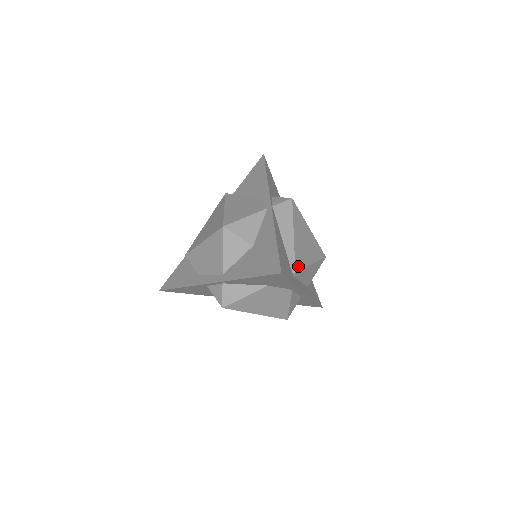
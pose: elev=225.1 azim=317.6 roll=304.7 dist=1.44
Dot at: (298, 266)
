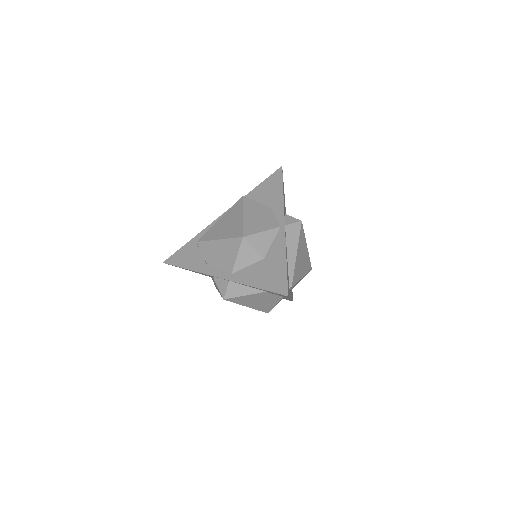
Dot at: (294, 281)
